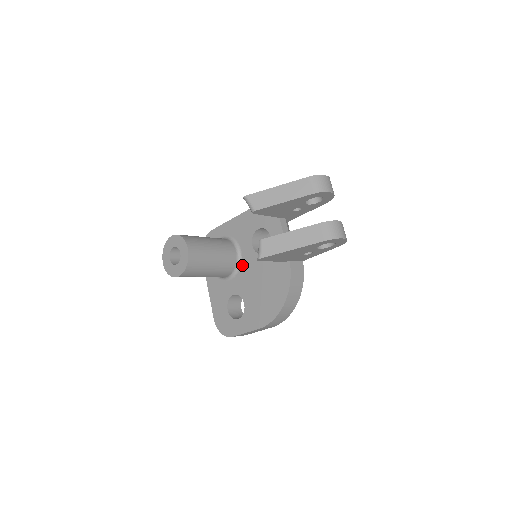
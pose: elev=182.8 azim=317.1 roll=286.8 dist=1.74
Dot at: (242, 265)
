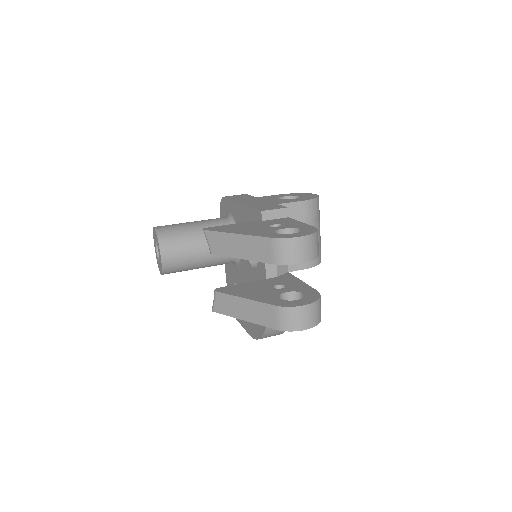
Dot at: (241, 261)
